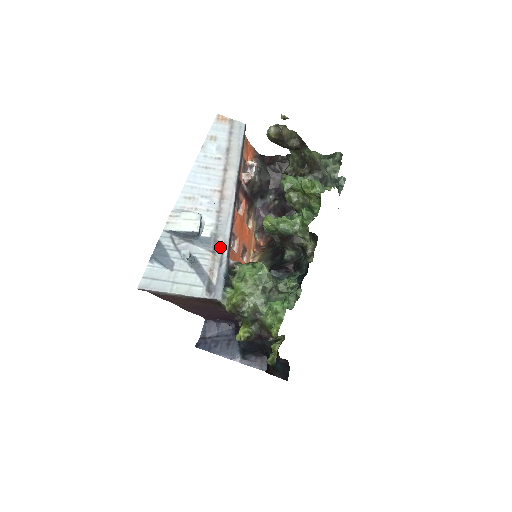
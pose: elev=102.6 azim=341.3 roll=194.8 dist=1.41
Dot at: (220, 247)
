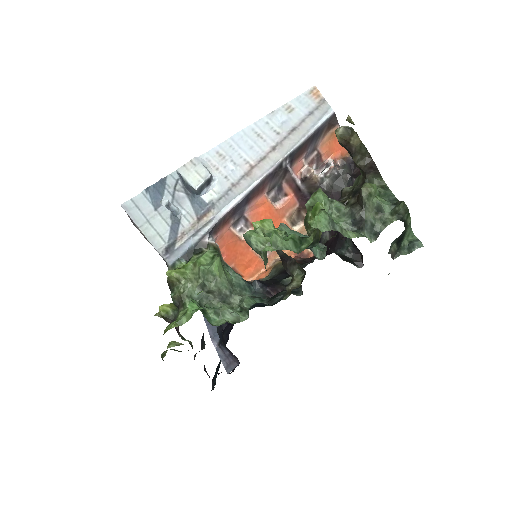
Dot at: (208, 219)
